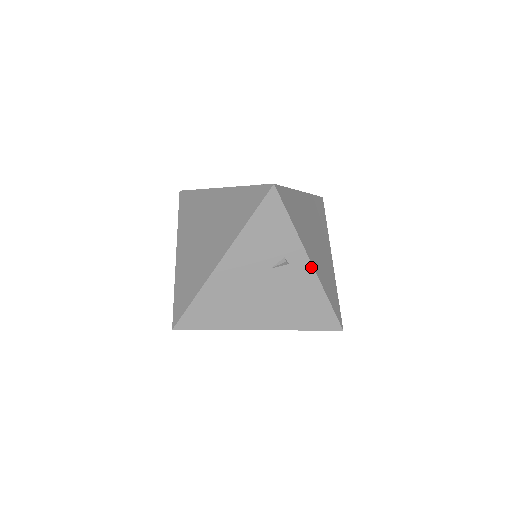
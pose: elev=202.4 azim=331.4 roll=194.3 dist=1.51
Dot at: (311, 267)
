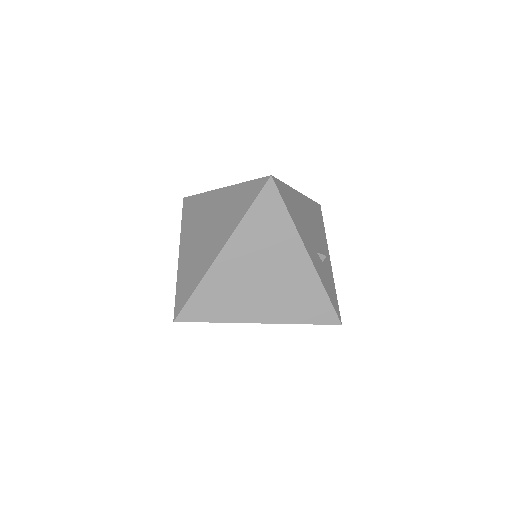
Dot at: occluded
